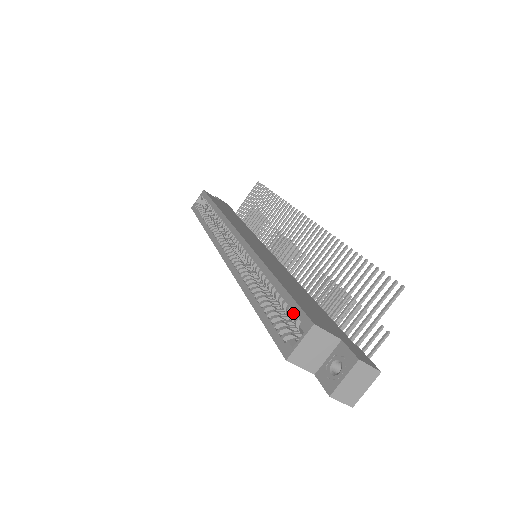
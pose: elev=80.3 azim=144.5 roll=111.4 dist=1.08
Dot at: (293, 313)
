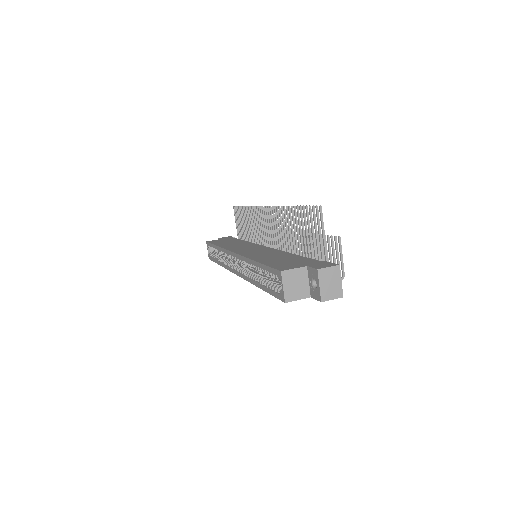
Dot at: (272, 274)
